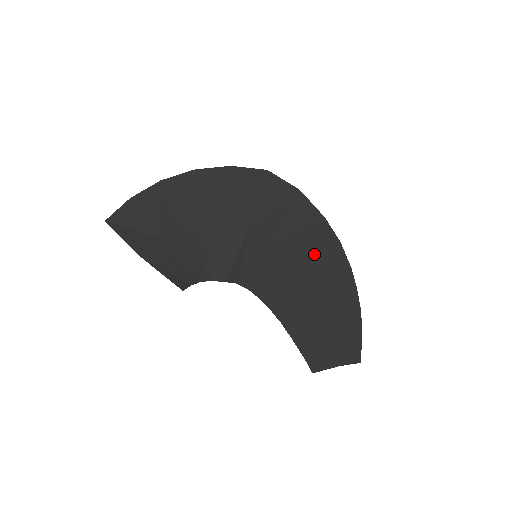
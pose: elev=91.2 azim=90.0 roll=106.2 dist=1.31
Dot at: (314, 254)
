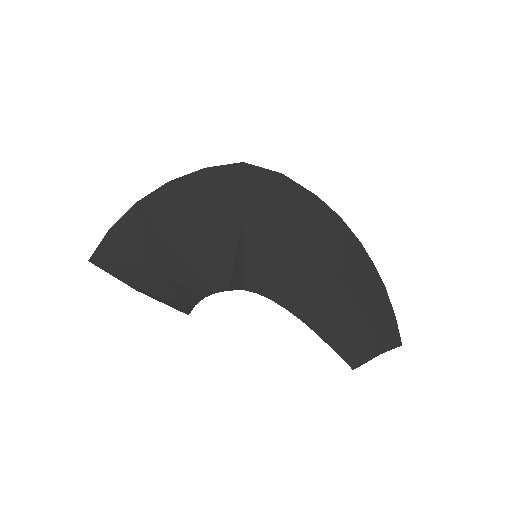
Dot at: (316, 237)
